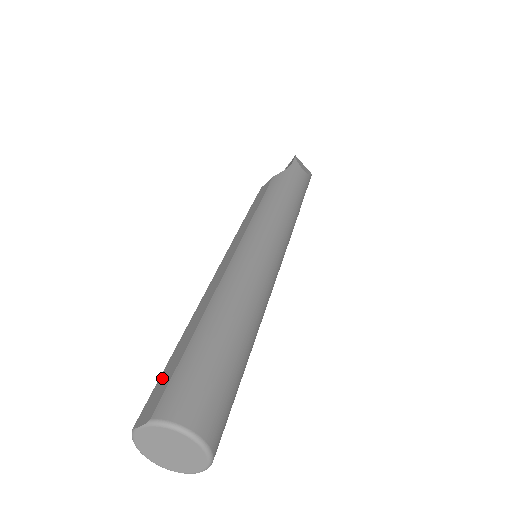
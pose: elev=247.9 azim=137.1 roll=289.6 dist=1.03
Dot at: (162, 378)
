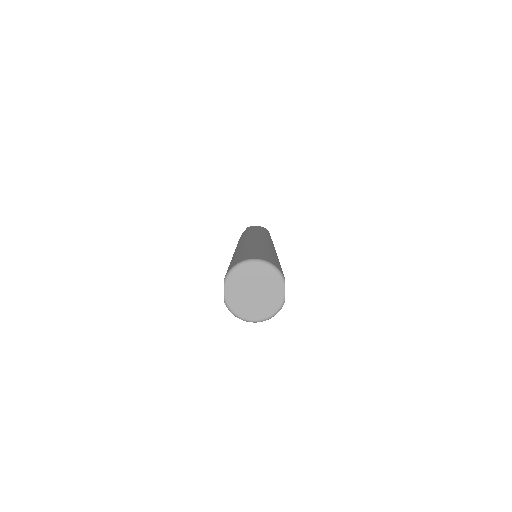
Dot at: occluded
